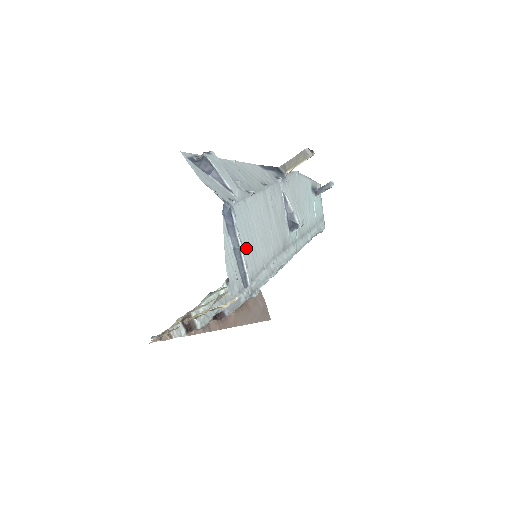
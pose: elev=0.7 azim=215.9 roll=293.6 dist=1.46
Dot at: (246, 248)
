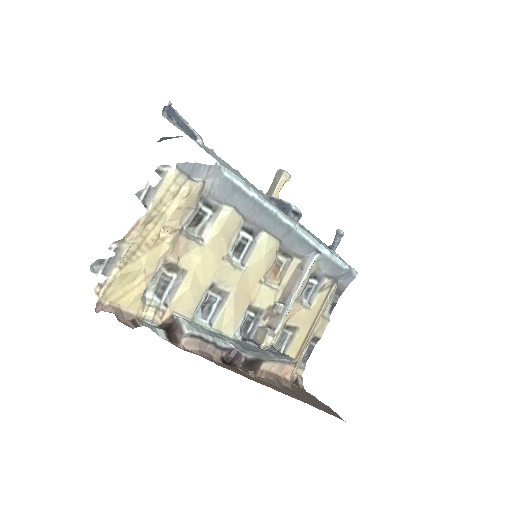
Dot at: occluded
